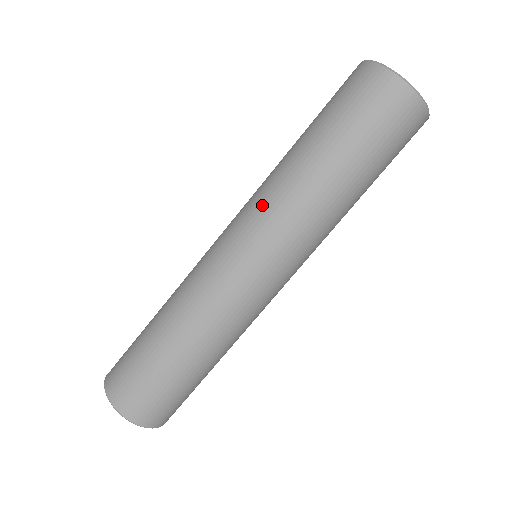
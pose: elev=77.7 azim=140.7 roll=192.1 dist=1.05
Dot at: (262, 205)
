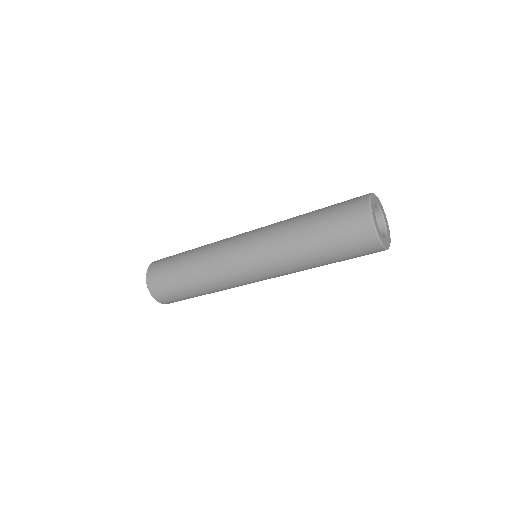
Dot at: (267, 234)
